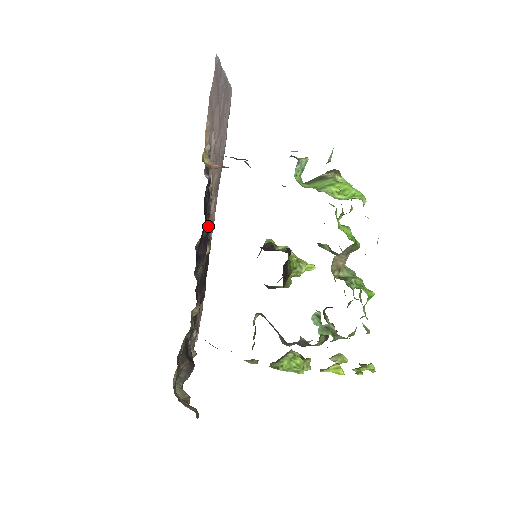
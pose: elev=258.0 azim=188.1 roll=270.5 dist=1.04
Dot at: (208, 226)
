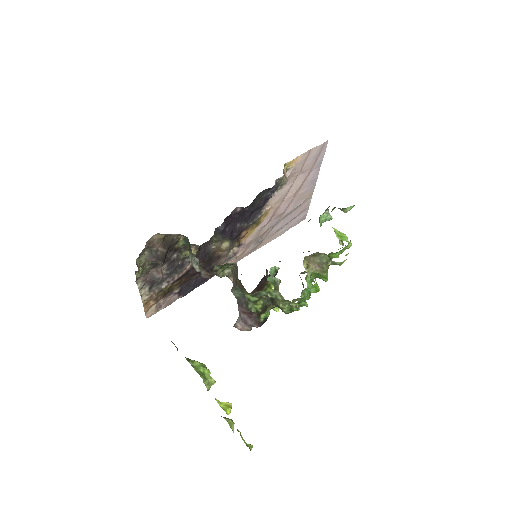
Dot at: (241, 232)
